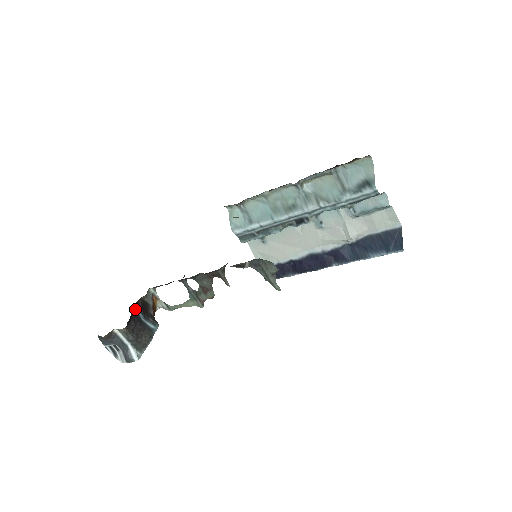
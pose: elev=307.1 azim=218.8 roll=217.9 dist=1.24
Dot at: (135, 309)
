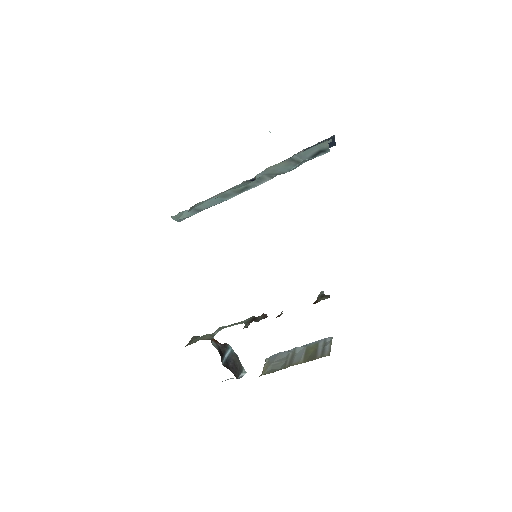
Dot at: (223, 363)
